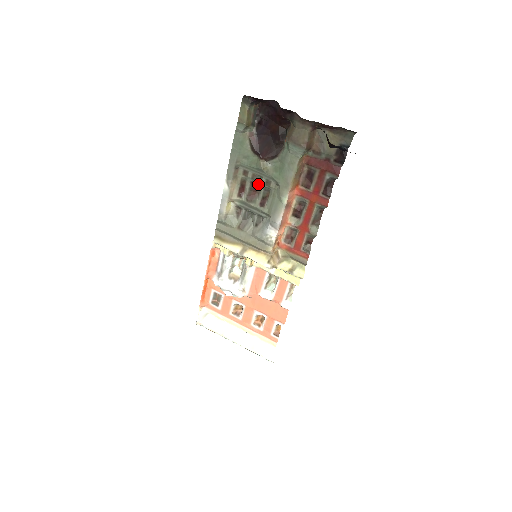
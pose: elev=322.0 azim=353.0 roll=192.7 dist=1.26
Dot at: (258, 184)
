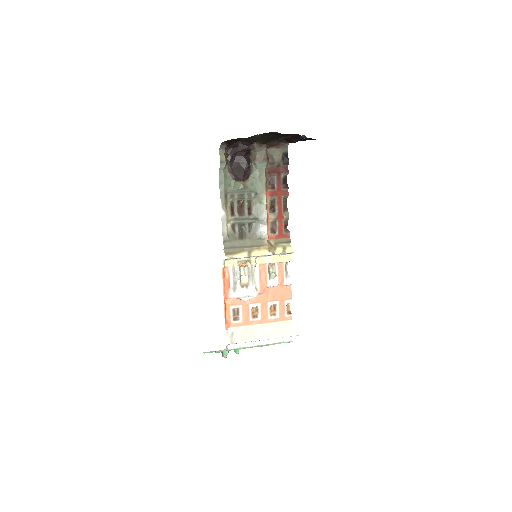
Dot at: (242, 201)
